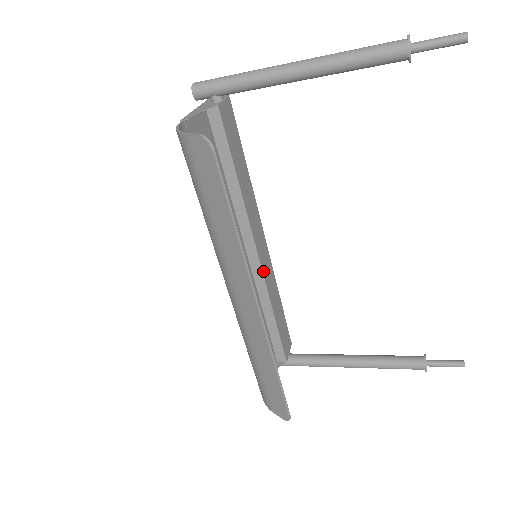
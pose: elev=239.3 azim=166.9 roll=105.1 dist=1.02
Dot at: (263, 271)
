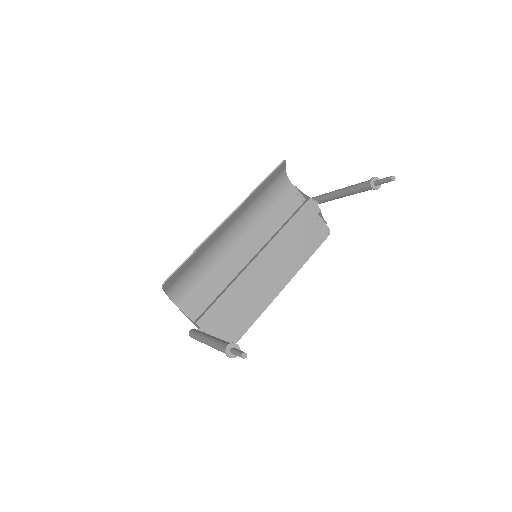
Dot at: (250, 266)
